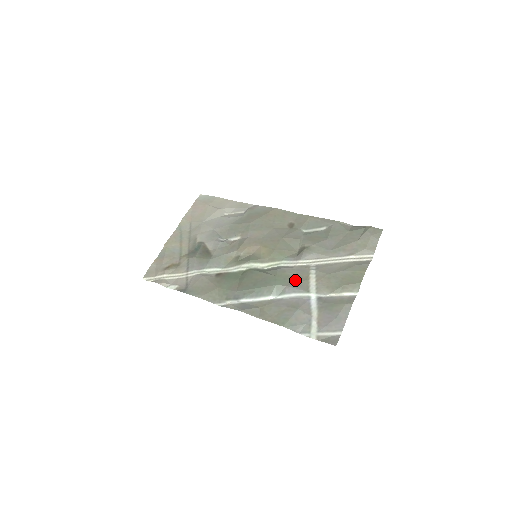
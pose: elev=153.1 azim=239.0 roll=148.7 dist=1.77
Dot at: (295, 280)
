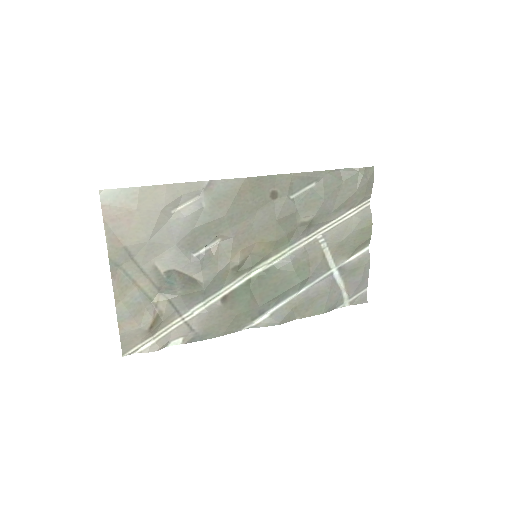
Dot at: (314, 265)
